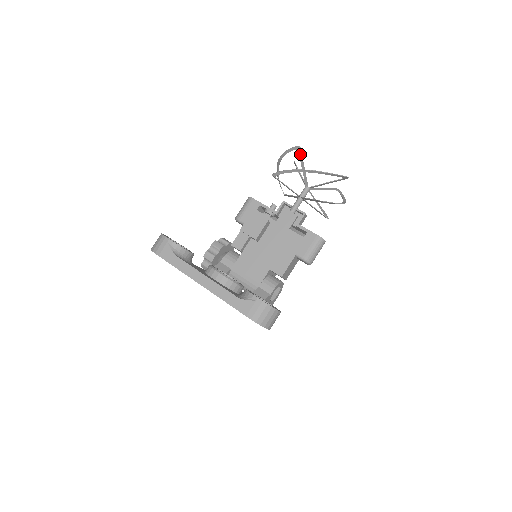
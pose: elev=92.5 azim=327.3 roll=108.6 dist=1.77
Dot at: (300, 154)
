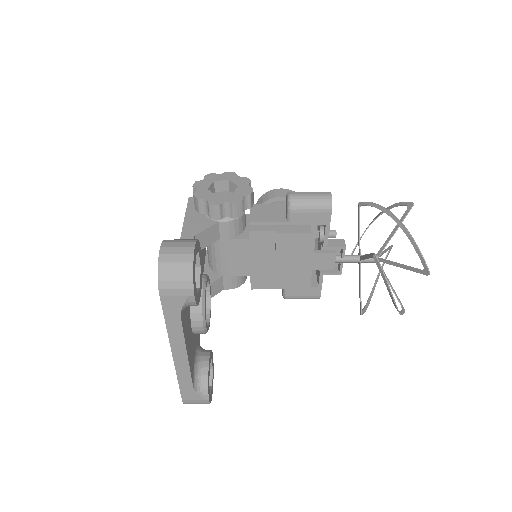
Dot at: (419, 271)
